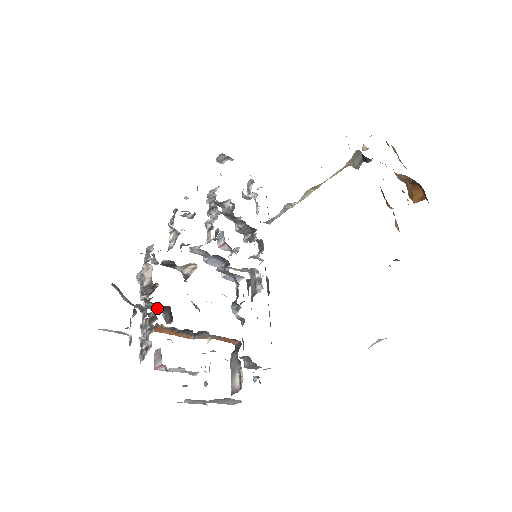
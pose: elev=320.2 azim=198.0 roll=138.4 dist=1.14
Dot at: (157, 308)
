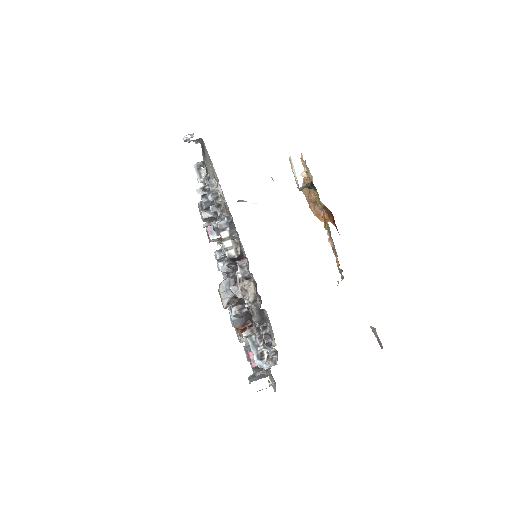
Dot at: (243, 315)
